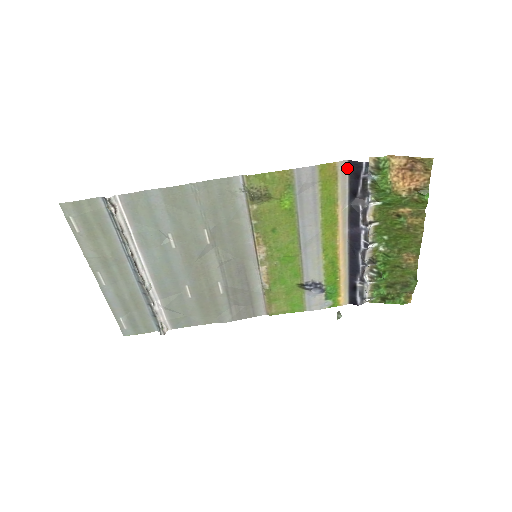
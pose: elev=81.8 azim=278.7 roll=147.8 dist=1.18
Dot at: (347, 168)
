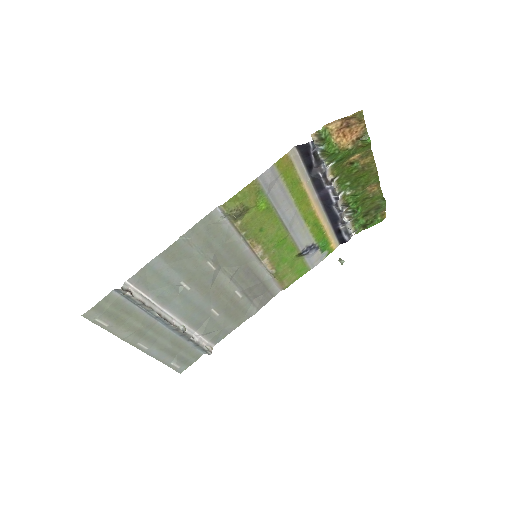
Dot at: (297, 152)
